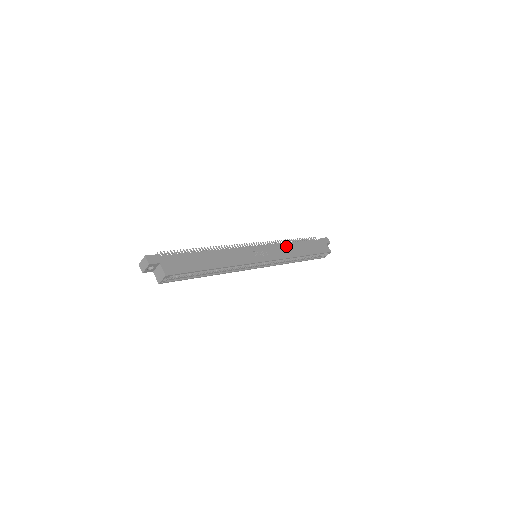
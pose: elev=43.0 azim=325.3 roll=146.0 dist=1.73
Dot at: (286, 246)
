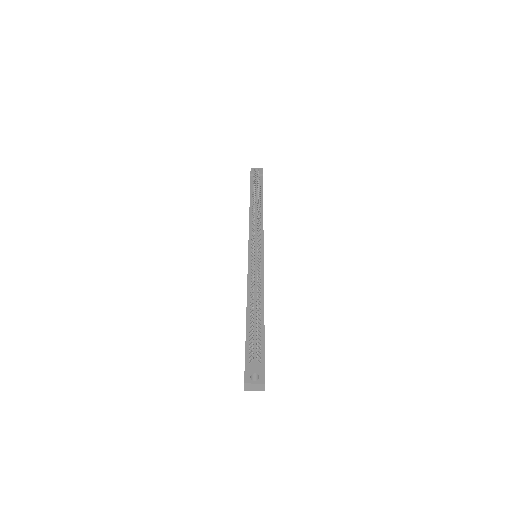
Dot at: occluded
